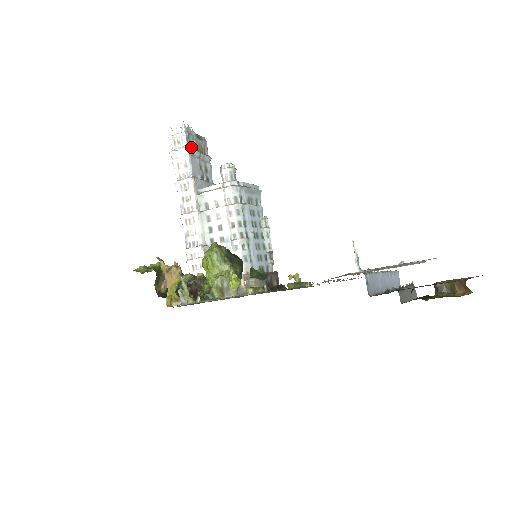
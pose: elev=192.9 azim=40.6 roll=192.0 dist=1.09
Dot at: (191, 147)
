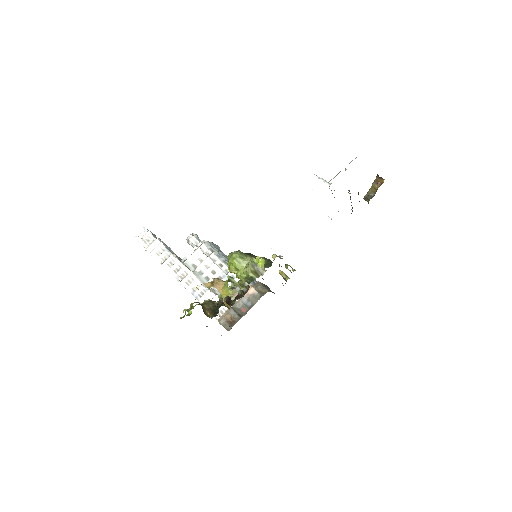
Dot at: occluded
